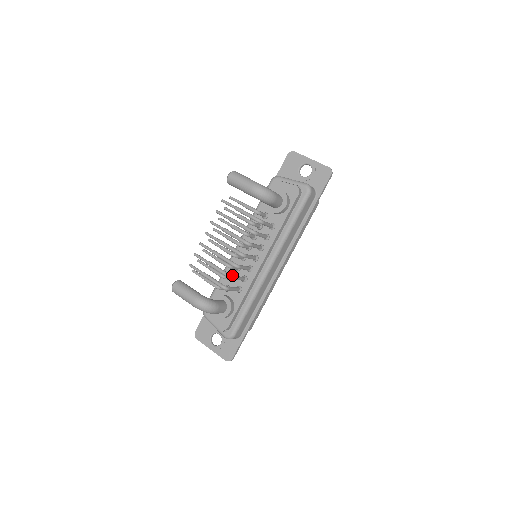
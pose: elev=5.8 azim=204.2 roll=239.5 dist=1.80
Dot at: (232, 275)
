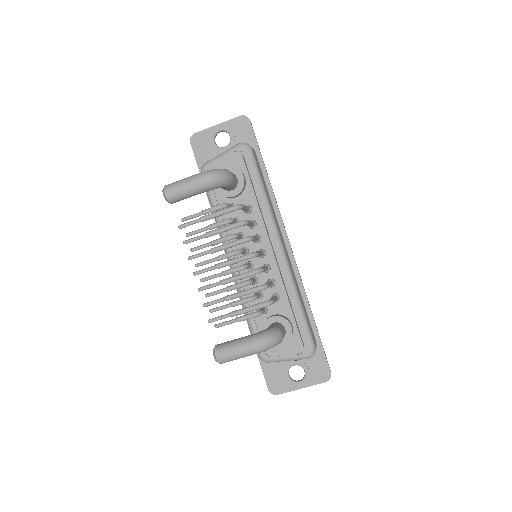
Dot at: (263, 284)
